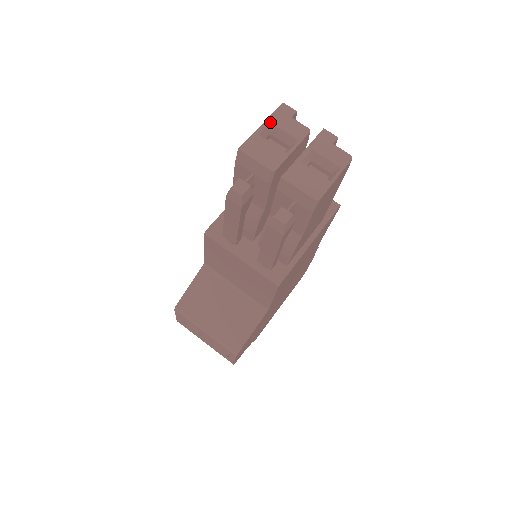
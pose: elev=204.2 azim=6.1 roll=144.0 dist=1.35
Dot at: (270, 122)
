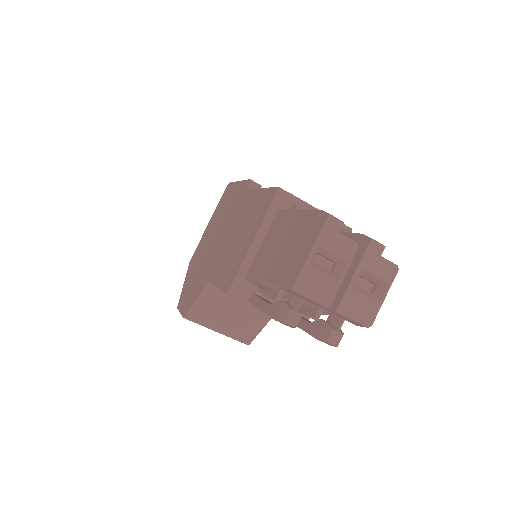
Dot at: (319, 246)
